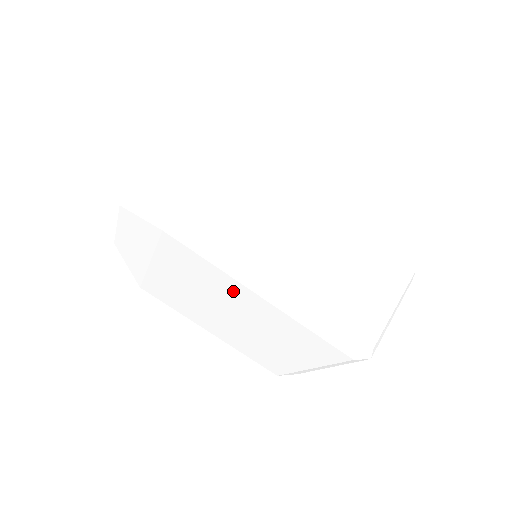
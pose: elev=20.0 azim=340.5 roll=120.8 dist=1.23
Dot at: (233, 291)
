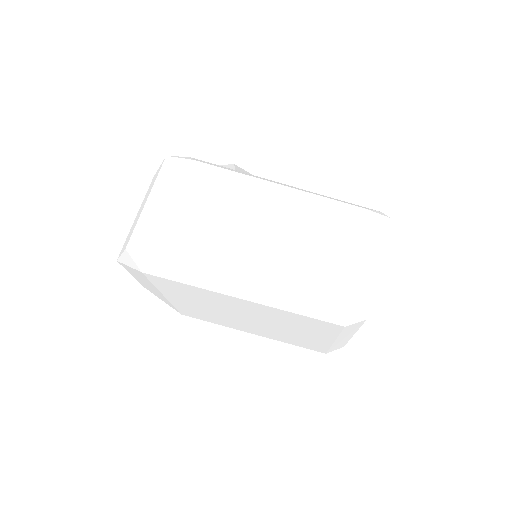
Dot at: (223, 300)
